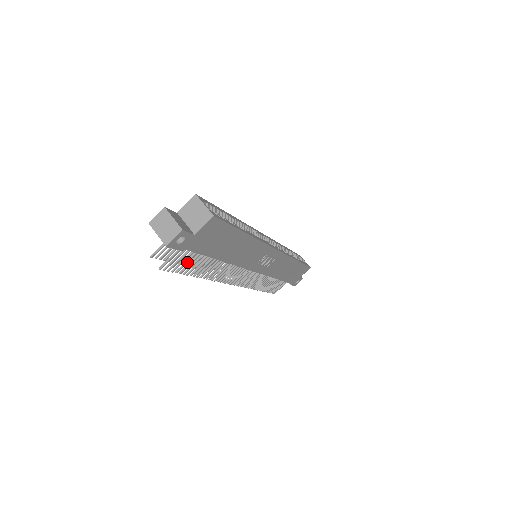
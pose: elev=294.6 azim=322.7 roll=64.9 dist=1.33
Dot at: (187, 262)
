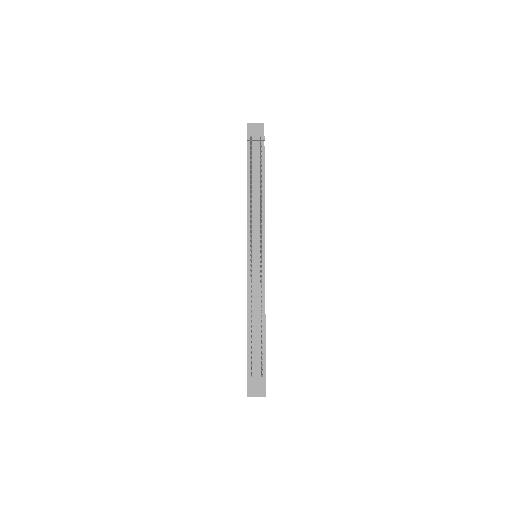
Dot at: occluded
